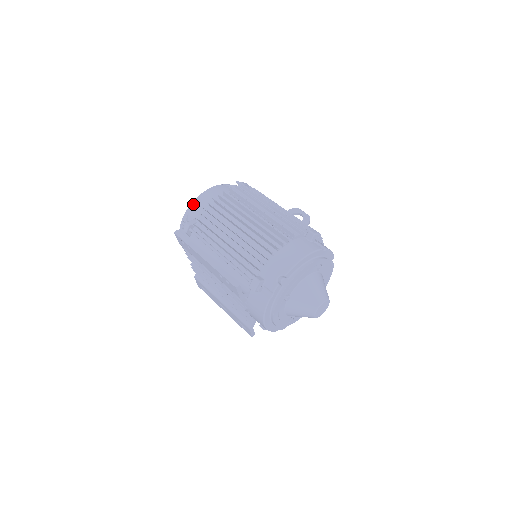
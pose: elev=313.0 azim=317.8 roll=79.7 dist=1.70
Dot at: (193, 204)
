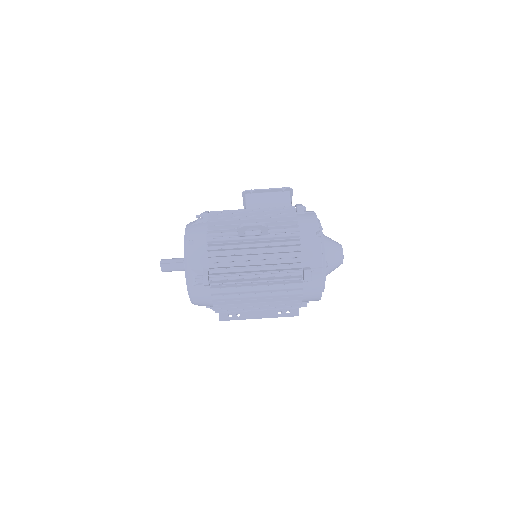
Dot at: occluded
